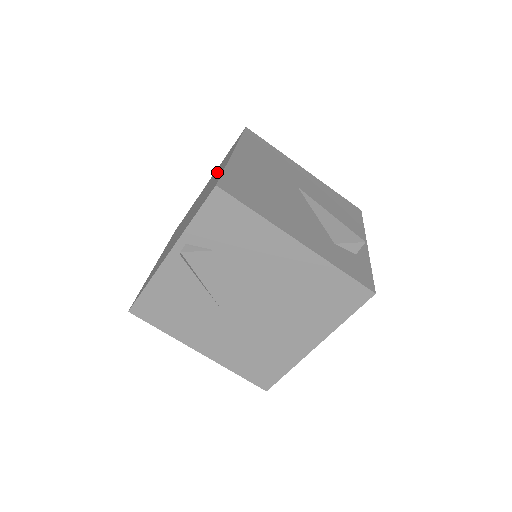
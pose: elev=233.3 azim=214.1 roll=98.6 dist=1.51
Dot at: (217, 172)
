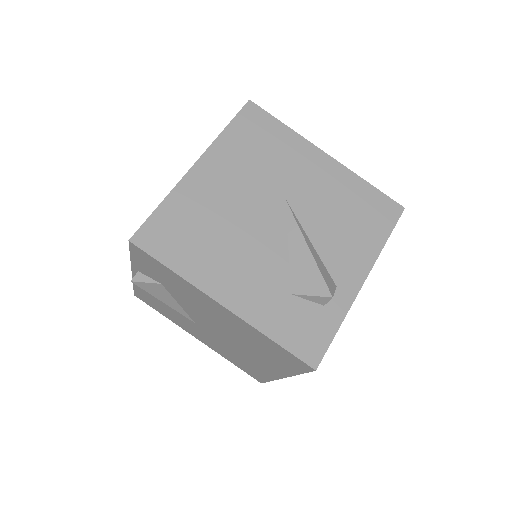
Dot at: occluded
